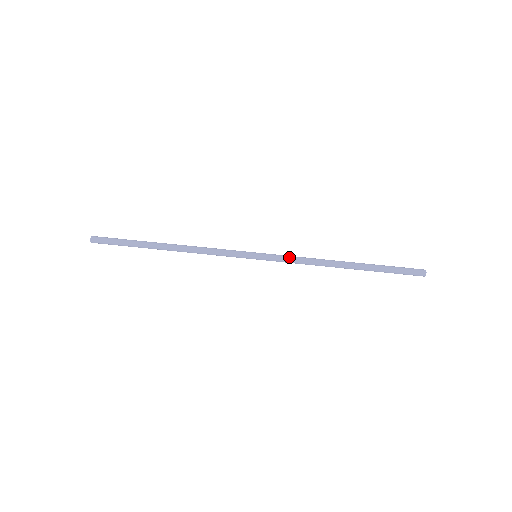
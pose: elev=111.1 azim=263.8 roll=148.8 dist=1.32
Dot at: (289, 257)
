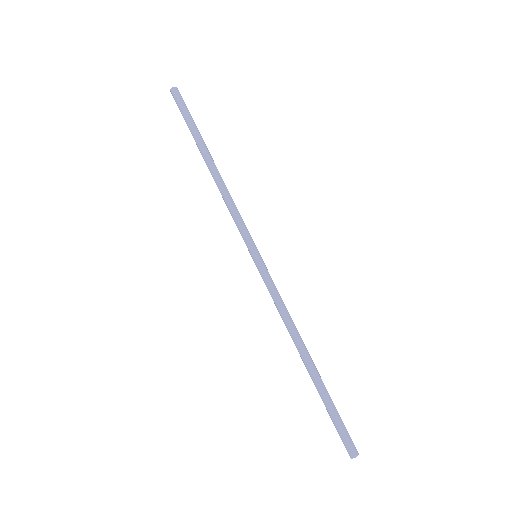
Dot at: (275, 291)
